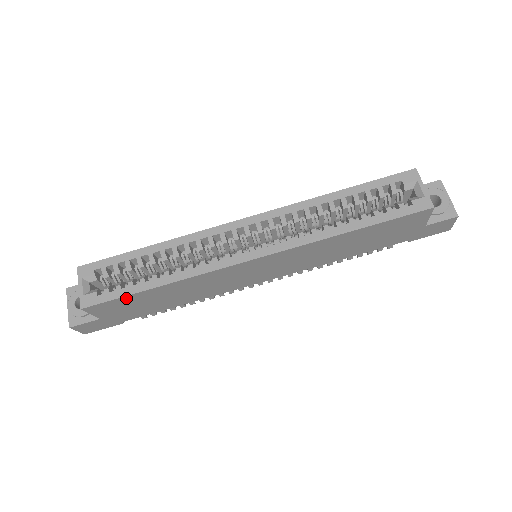
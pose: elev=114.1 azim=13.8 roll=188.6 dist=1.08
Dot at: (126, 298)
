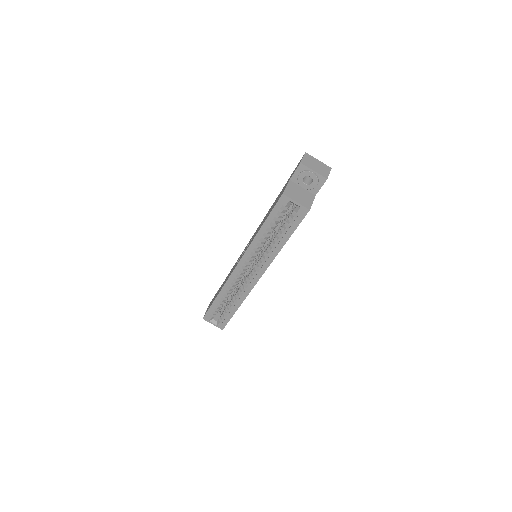
Dot at: occluded
